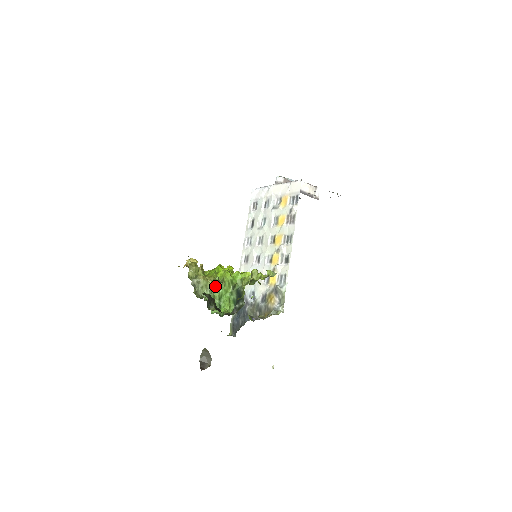
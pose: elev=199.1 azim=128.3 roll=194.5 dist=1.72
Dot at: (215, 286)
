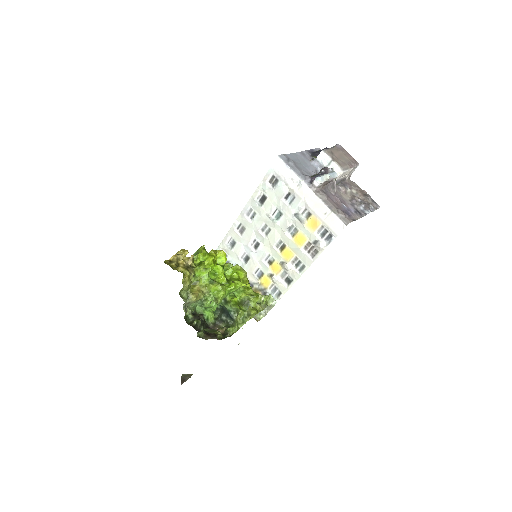
Dot at: (207, 304)
